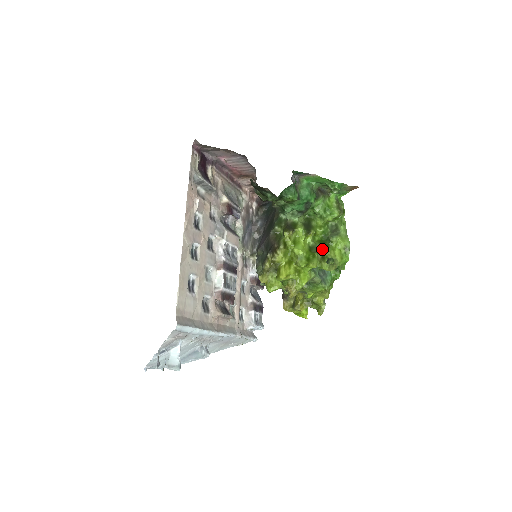
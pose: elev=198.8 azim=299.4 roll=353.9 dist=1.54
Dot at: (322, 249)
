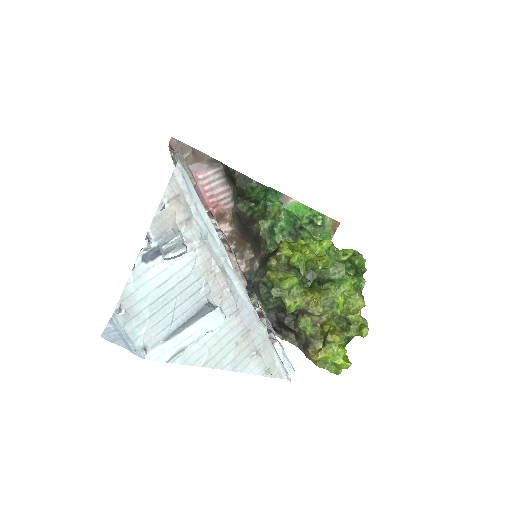
Dot at: occluded
